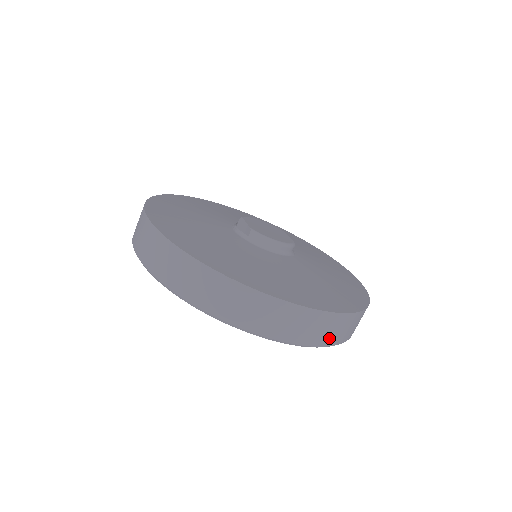
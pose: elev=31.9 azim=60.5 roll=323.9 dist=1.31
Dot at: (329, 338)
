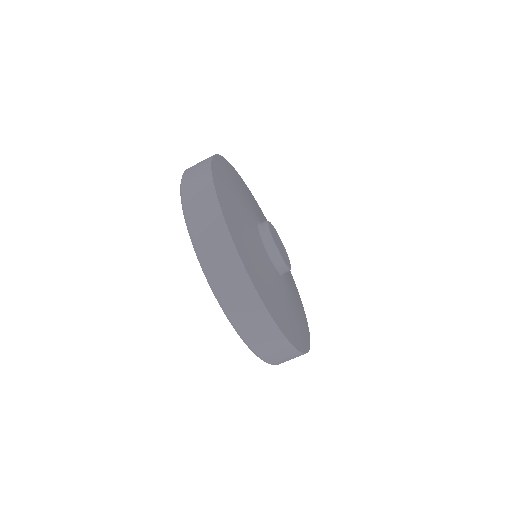
Dot at: occluded
